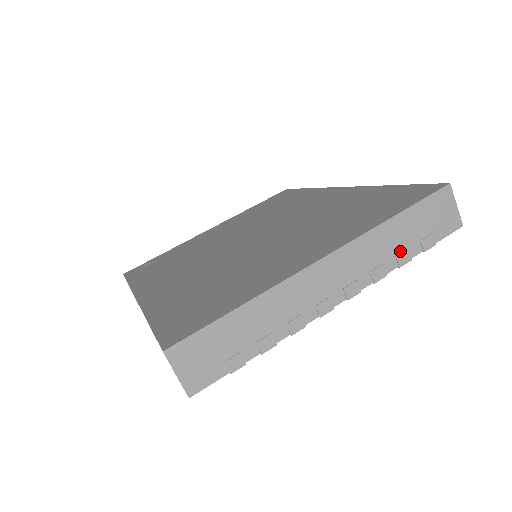
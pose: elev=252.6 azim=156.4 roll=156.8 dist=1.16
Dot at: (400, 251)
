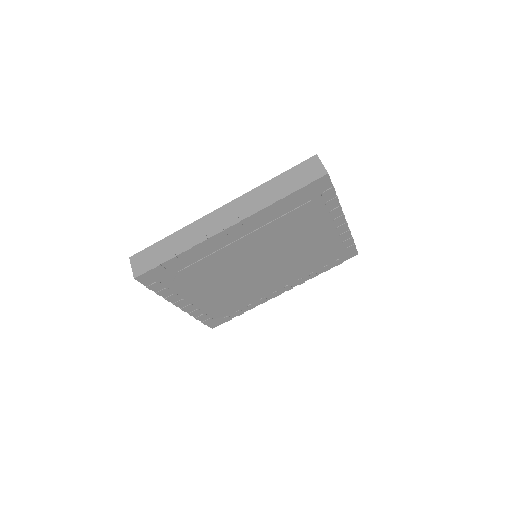
Dot at: occluded
